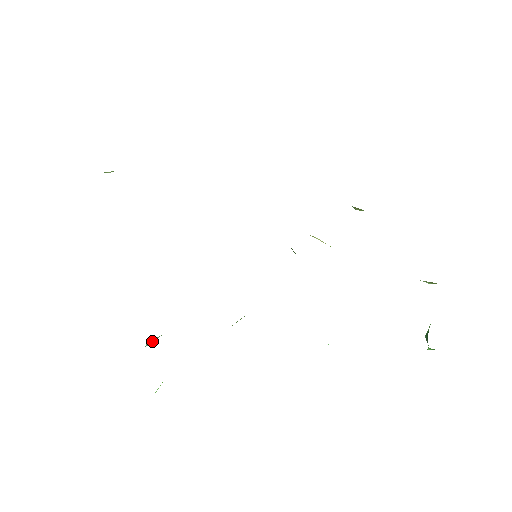
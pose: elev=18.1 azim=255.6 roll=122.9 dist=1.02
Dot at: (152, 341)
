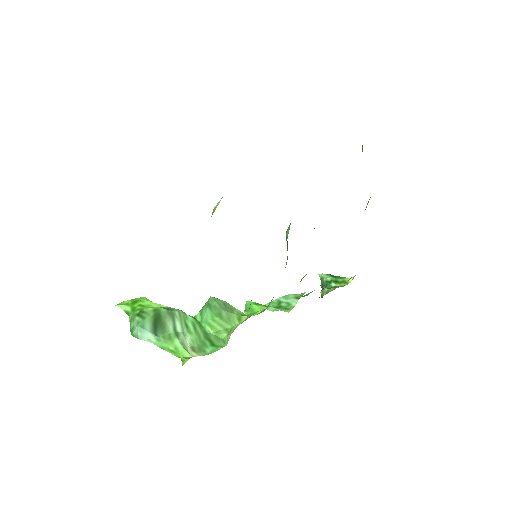
Dot at: (146, 336)
